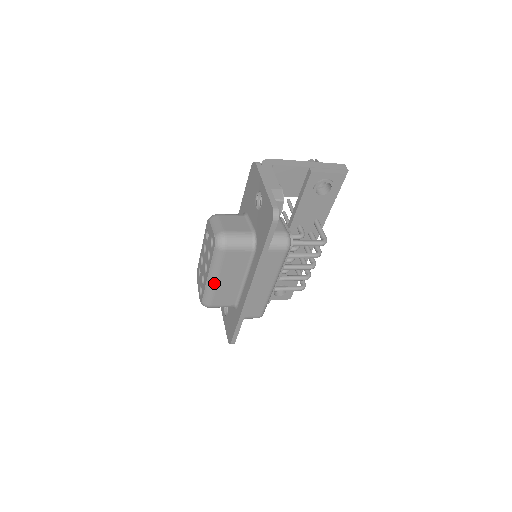
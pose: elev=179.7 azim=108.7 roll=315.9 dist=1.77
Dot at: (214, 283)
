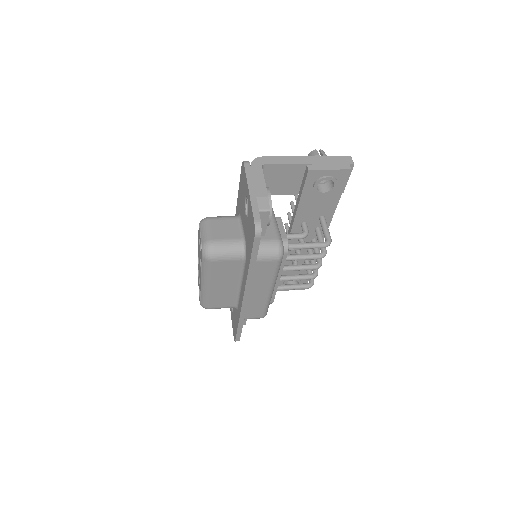
Dot at: (208, 289)
